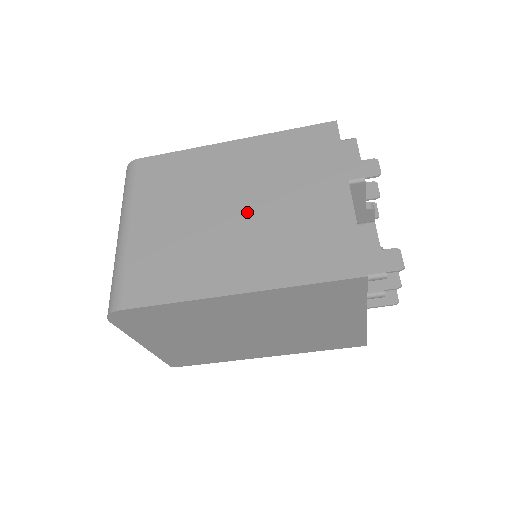
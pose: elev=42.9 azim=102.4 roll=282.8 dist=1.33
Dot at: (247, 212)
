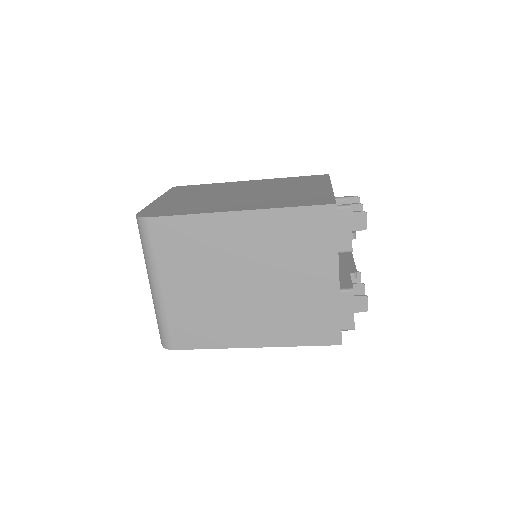
Dot at: (257, 287)
